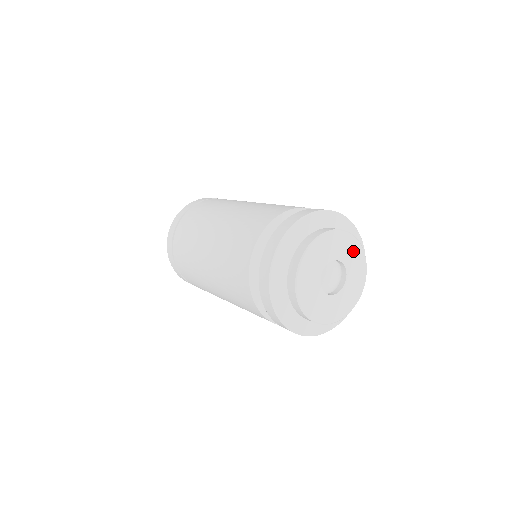
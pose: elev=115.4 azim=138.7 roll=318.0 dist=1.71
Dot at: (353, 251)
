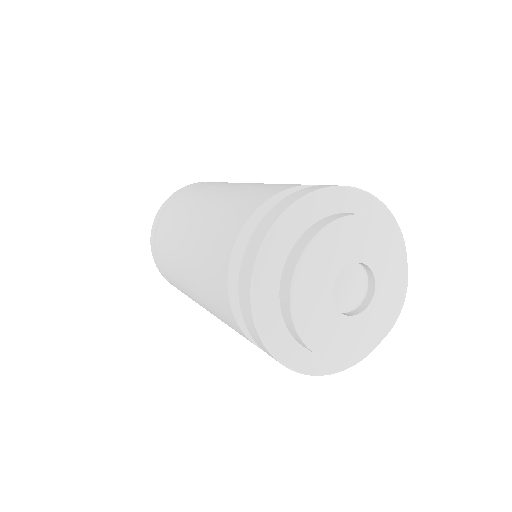
Dot at: (395, 277)
